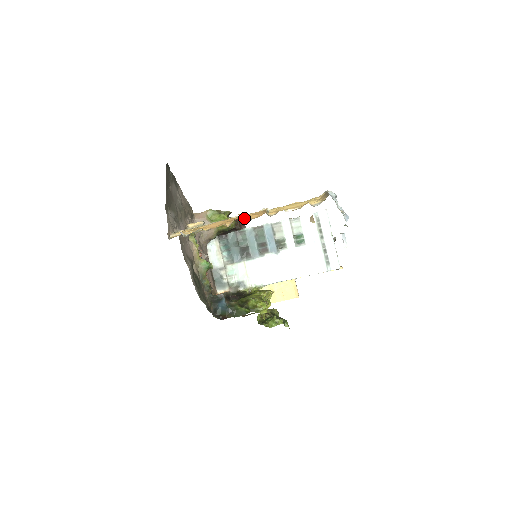
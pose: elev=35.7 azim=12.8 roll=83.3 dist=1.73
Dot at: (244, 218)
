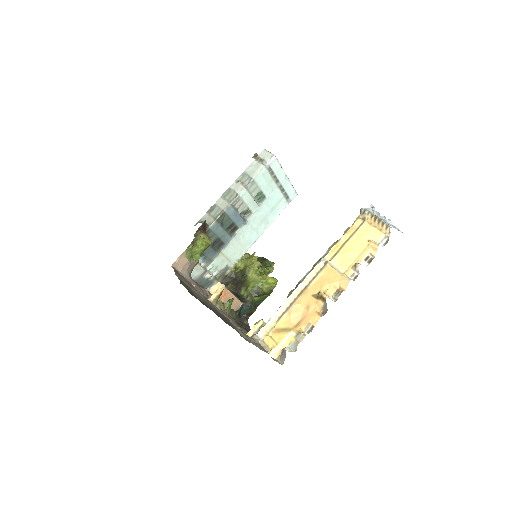
Dot at: (326, 292)
